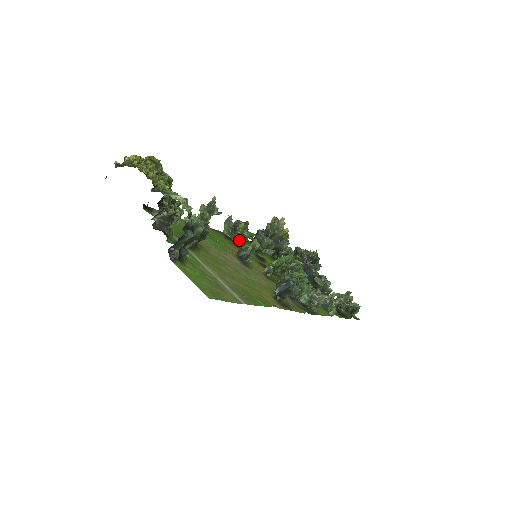
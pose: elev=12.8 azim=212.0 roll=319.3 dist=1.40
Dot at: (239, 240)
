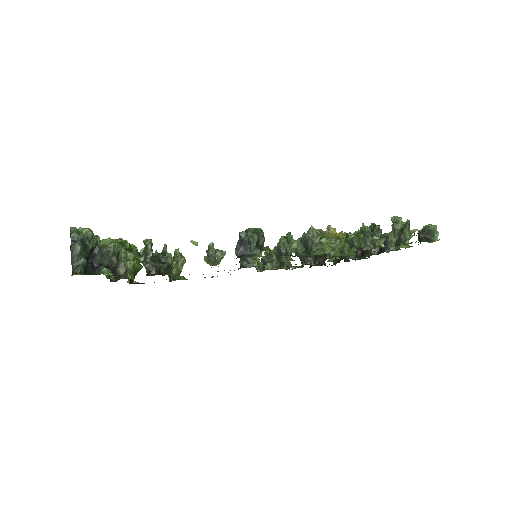
Dot at: (273, 267)
